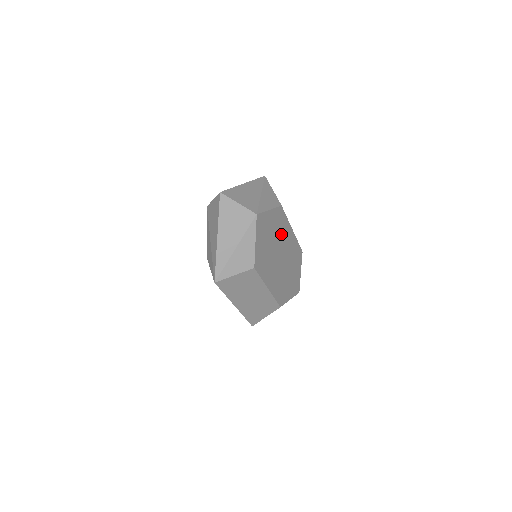
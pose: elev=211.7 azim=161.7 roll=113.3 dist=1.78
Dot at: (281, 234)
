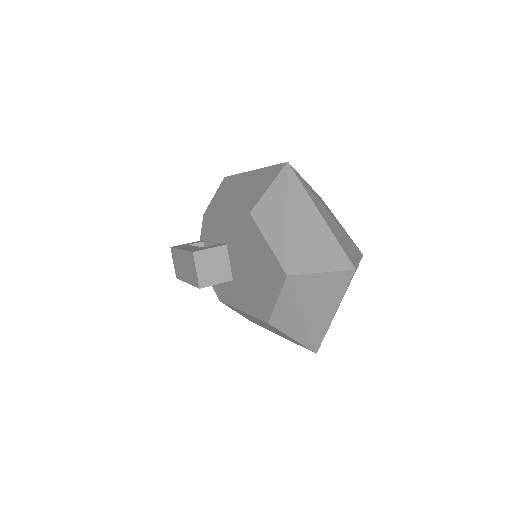
Dot at: occluded
